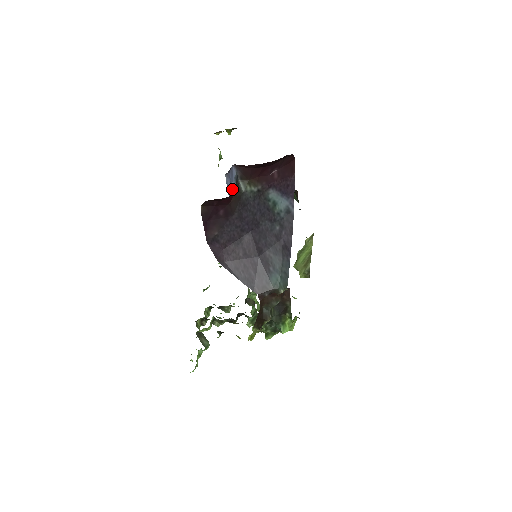
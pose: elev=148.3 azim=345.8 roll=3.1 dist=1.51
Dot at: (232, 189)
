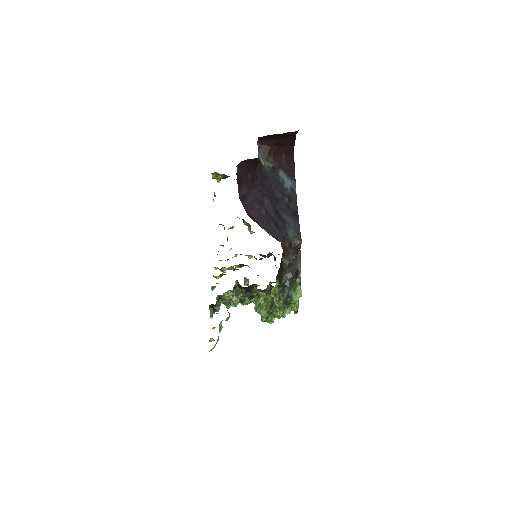
Dot at: occluded
